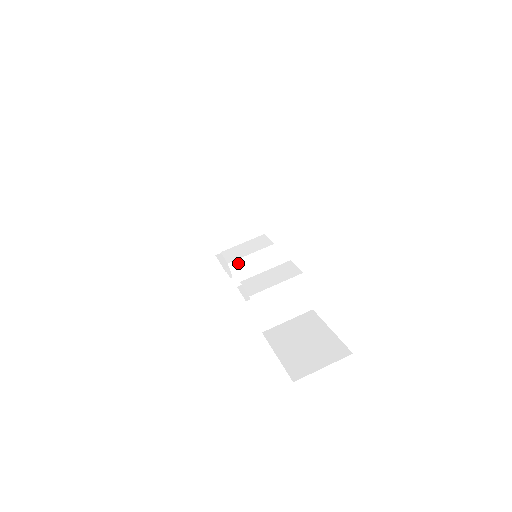
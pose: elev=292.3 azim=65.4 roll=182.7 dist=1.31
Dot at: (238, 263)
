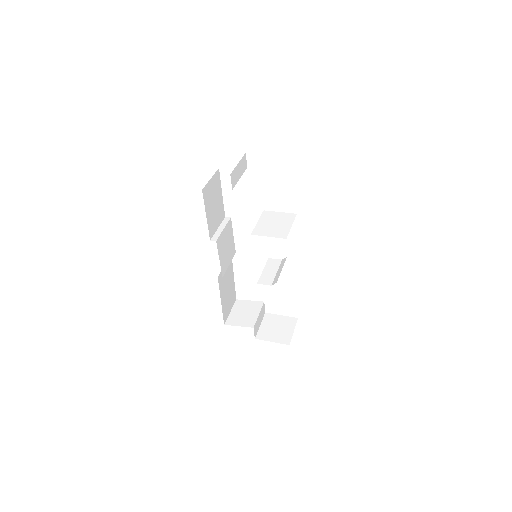
Dot at: (263, 279)
